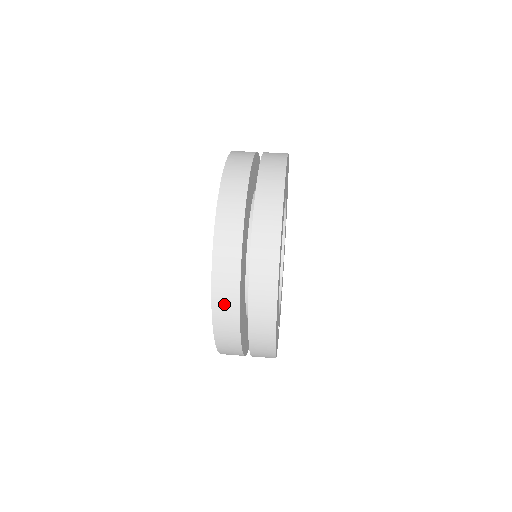
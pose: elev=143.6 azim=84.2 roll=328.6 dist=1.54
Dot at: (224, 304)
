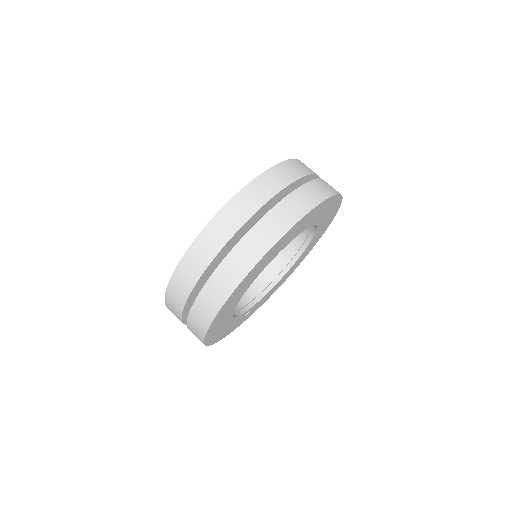
Dot at: (172, 306)
